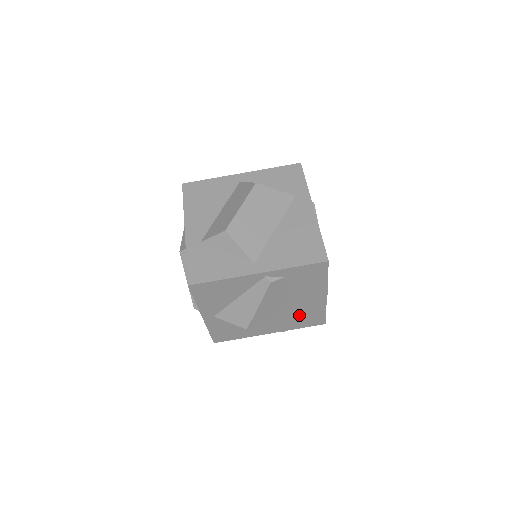
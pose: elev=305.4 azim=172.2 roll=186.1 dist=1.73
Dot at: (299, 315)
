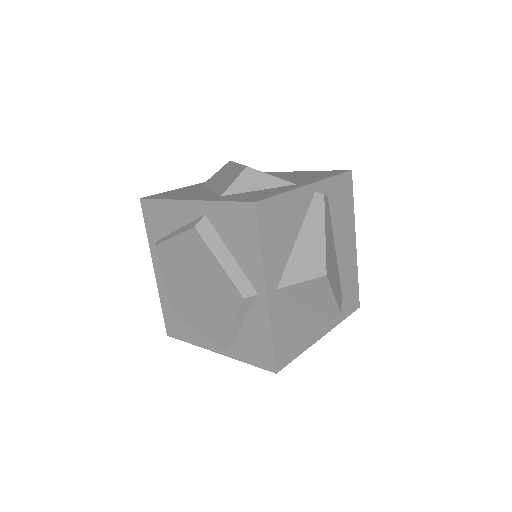
Dot at: (341, 286)
